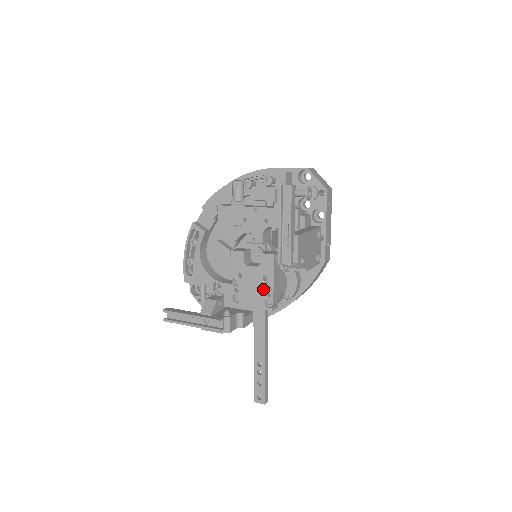
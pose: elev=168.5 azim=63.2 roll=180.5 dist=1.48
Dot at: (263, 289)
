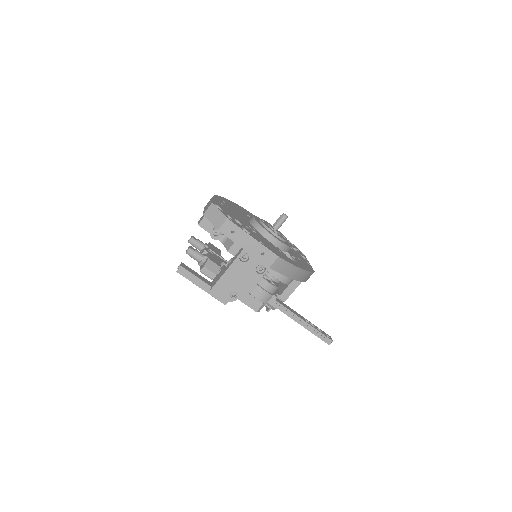
Dot at: occluded
